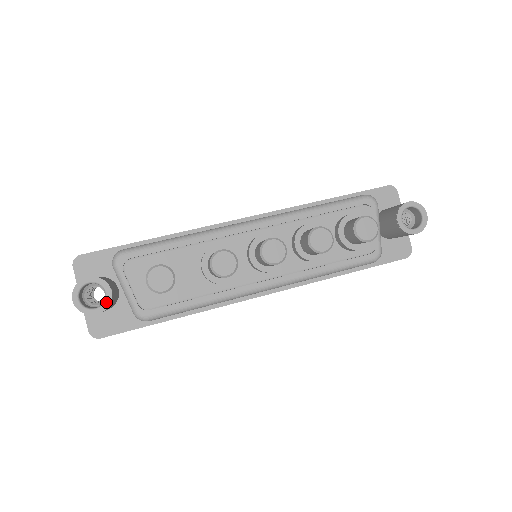
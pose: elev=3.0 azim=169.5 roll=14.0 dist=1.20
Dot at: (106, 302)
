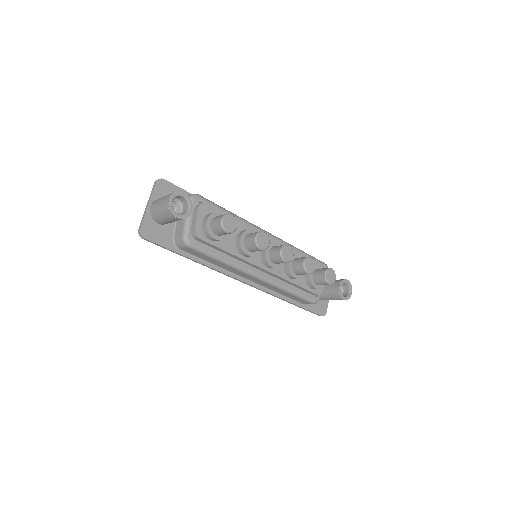
Dot at: (186, 215)
